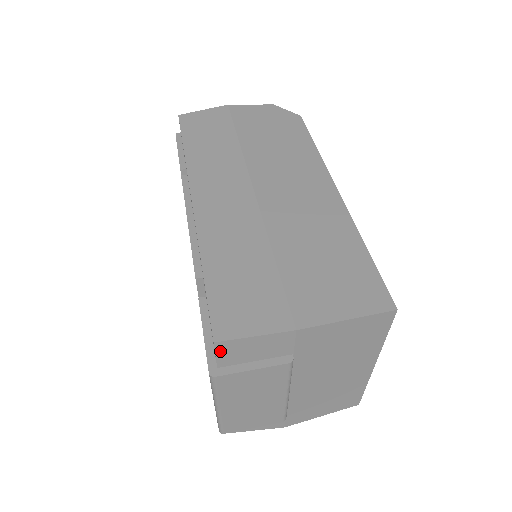
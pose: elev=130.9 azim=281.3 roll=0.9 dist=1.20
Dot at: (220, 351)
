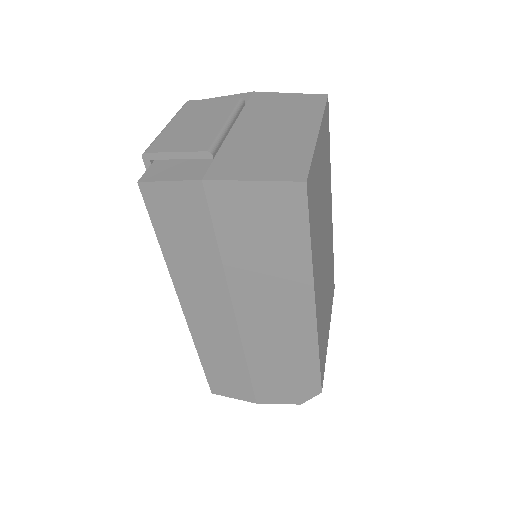
Dot at: occluded
